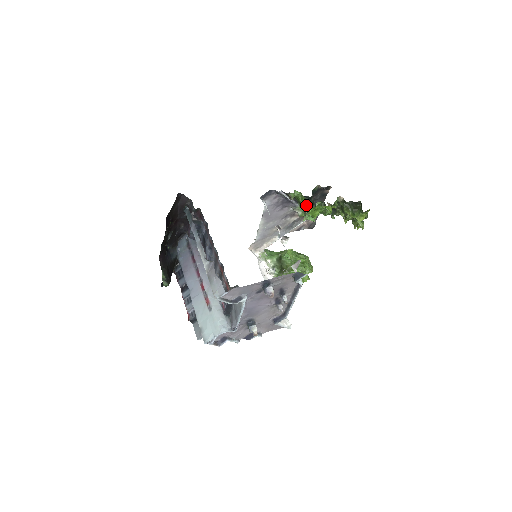
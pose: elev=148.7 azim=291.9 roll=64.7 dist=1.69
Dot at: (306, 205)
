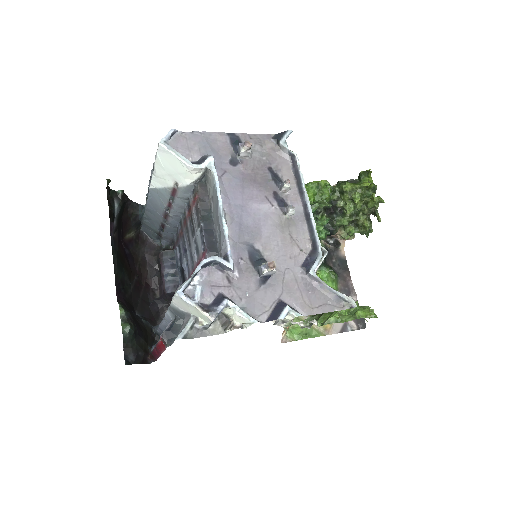
Dot at: occluded
